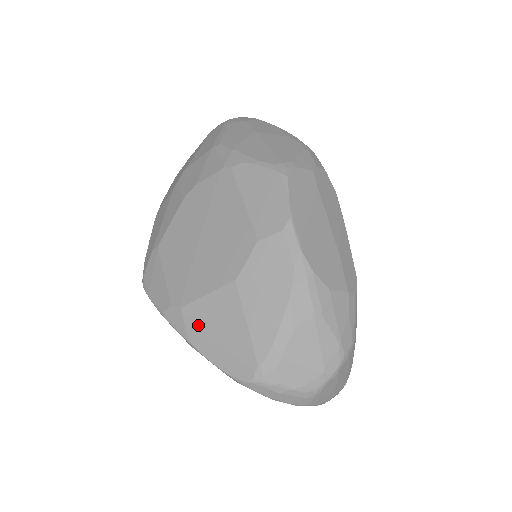
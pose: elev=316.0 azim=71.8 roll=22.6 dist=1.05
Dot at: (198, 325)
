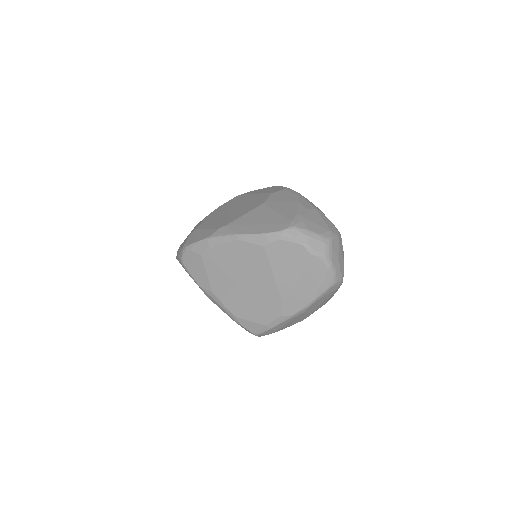
Dot at: (242, 225)
